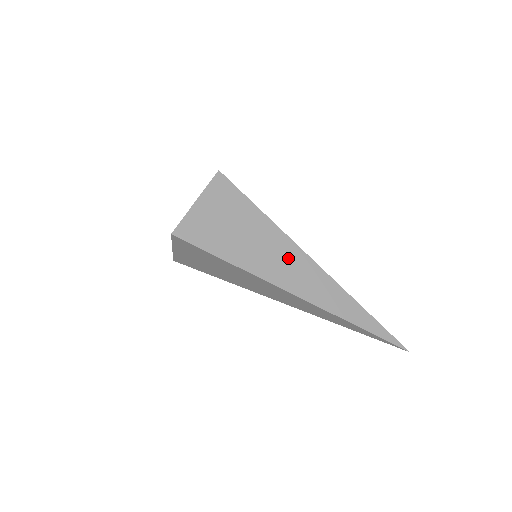
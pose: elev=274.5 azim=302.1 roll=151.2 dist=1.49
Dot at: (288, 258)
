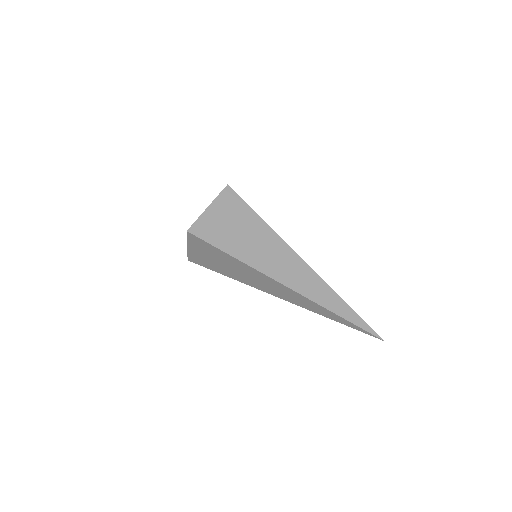
Dot at: (282, 256)
